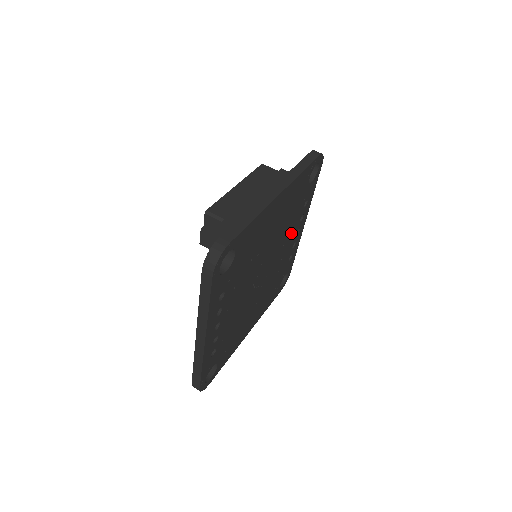
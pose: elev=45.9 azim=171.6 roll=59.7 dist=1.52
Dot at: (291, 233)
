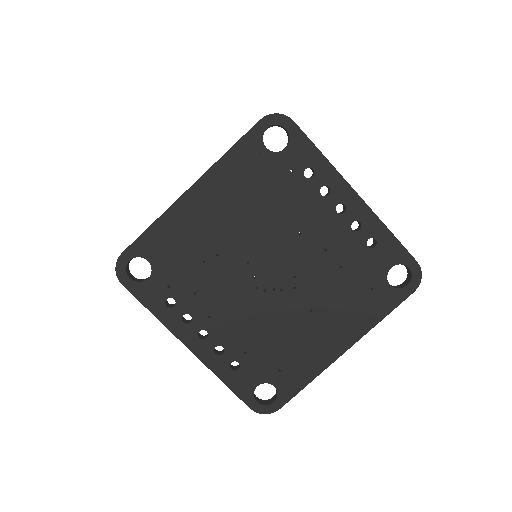
Dot at: (311, 215)
